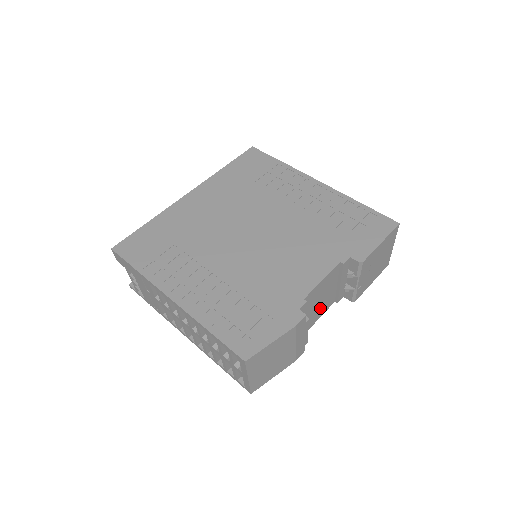
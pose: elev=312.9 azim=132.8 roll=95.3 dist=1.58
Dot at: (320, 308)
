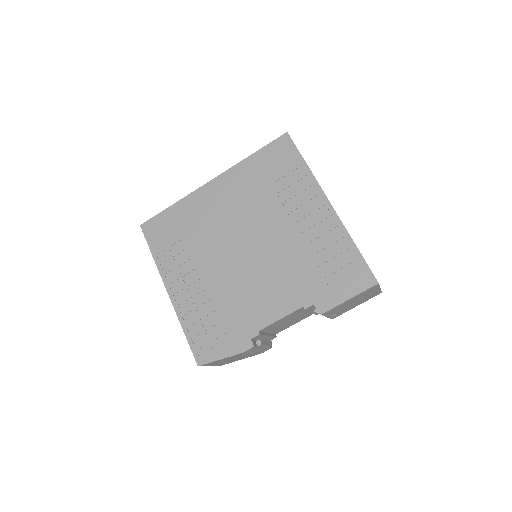
Dot at: (292, 322)
